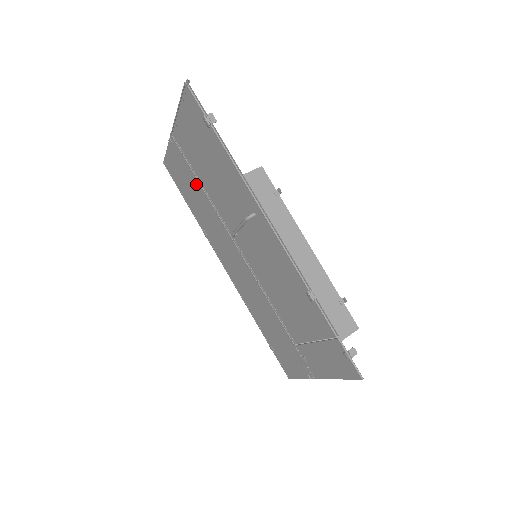
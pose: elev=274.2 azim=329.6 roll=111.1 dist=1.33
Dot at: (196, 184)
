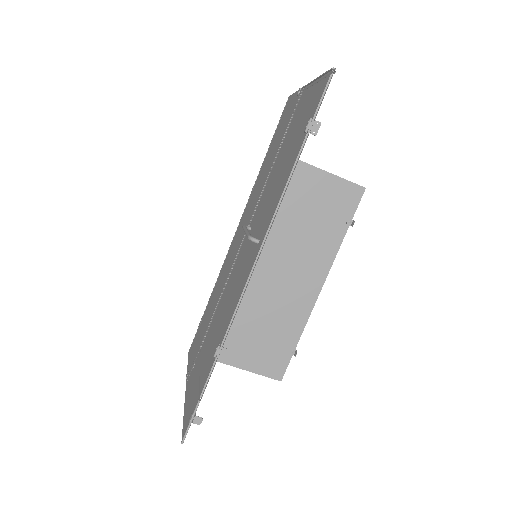
Dot at: (276, 151)
